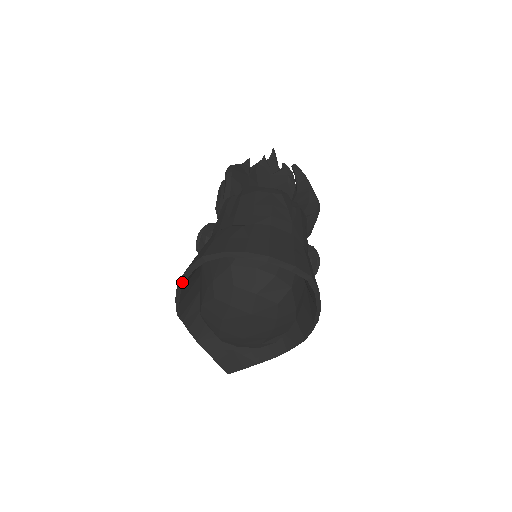
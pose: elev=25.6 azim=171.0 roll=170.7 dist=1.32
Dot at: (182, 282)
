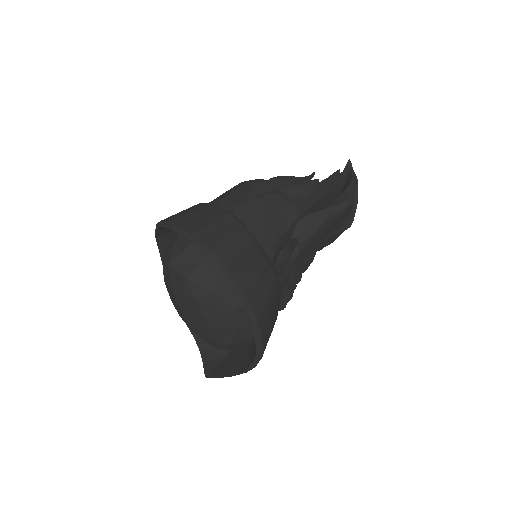
Dot at: occluded
